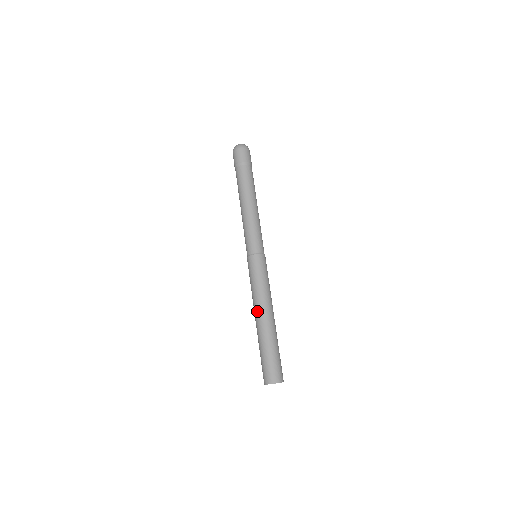
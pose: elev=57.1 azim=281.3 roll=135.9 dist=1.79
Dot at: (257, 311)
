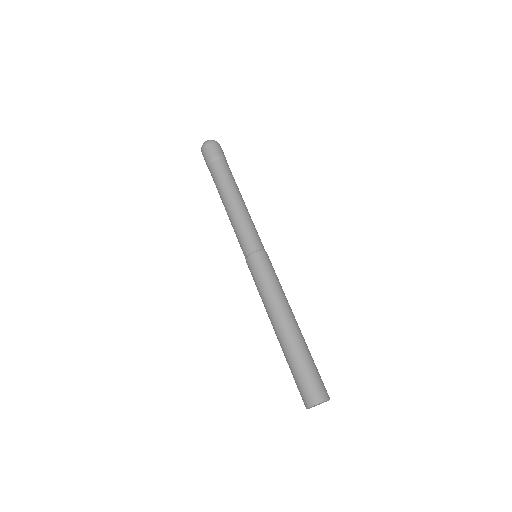
Dot at: occluded
